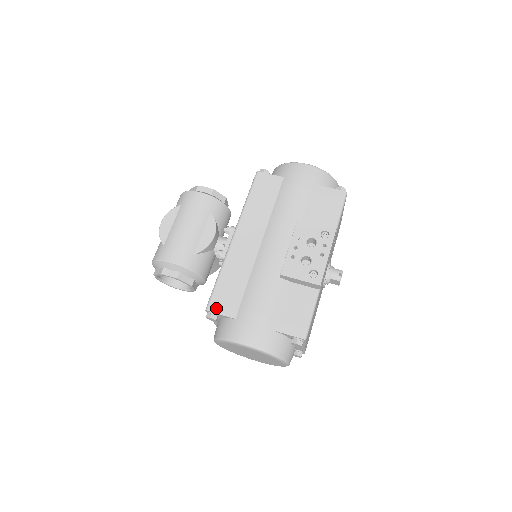
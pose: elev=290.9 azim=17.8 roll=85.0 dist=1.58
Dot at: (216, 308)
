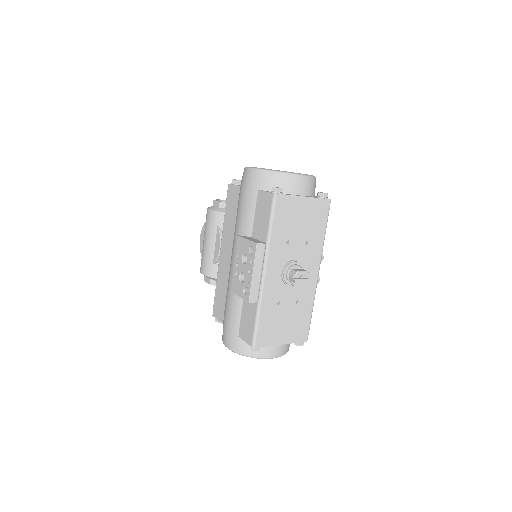
Dot at: (215, 314)
